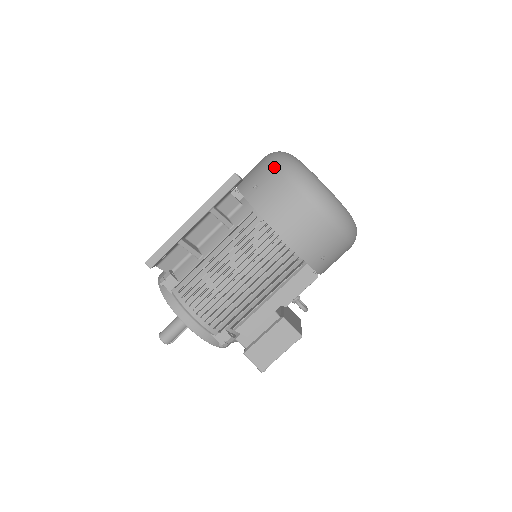
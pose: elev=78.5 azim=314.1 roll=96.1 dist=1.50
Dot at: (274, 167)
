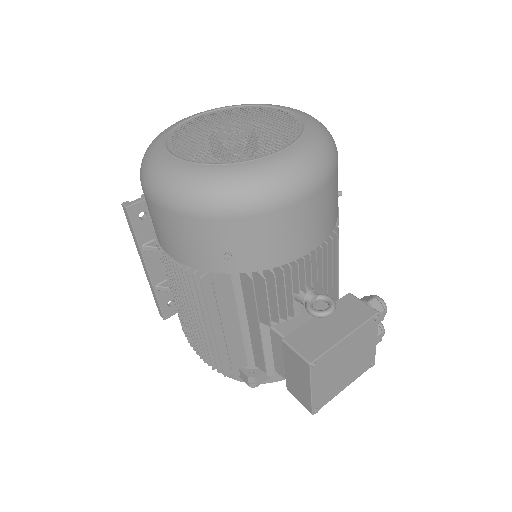
Dot at: occluded
